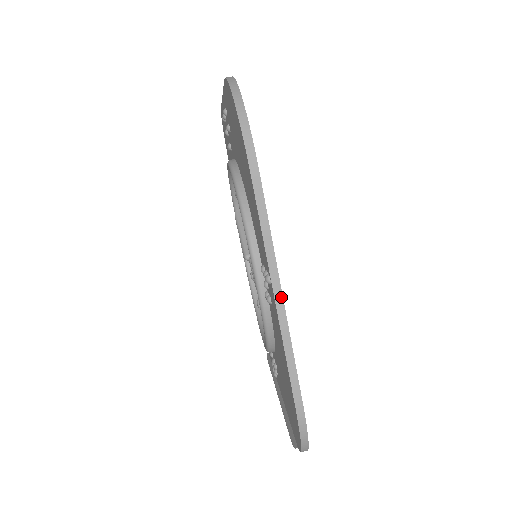
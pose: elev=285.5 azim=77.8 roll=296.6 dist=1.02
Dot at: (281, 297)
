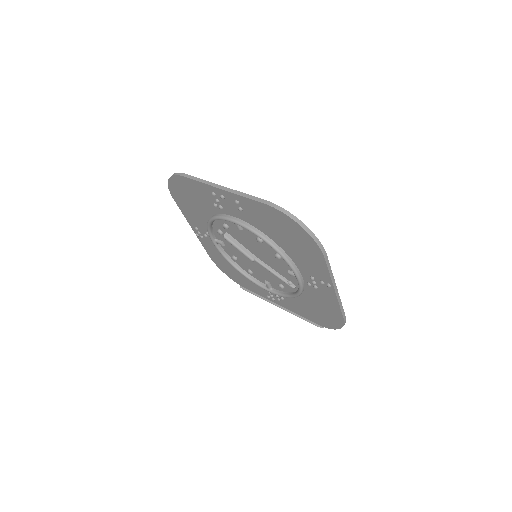
Dot at: (337, 289)
